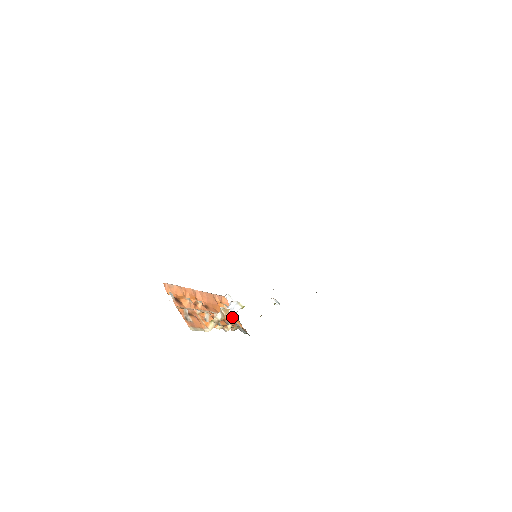
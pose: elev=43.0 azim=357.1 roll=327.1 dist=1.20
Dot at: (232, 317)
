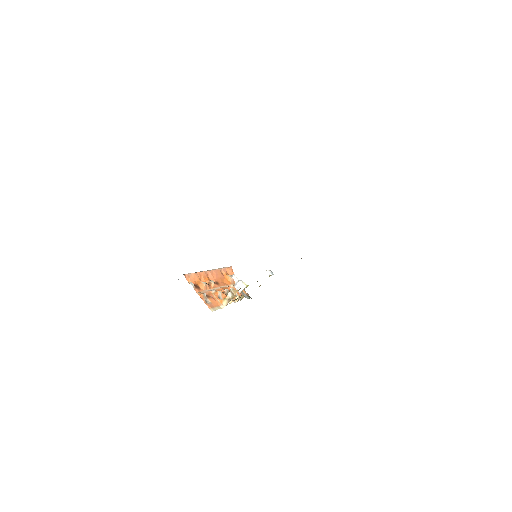
Dot at: occluded
